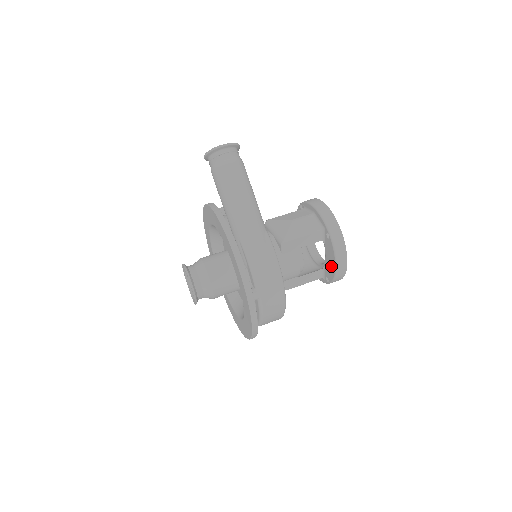
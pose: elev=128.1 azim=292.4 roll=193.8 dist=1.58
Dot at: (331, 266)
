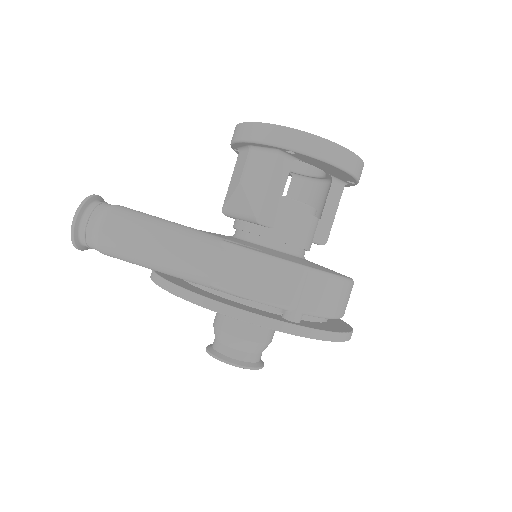
Dot at: (335, 171)
